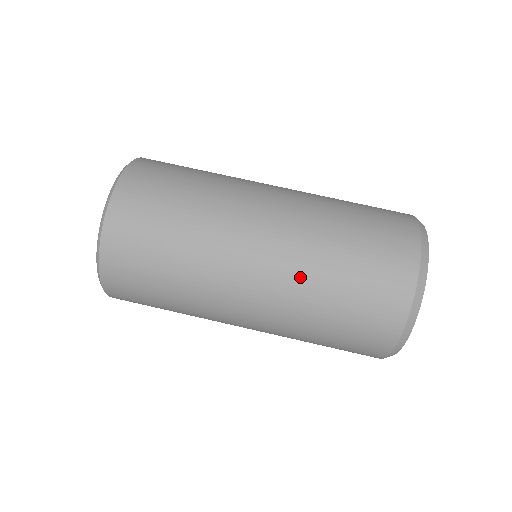
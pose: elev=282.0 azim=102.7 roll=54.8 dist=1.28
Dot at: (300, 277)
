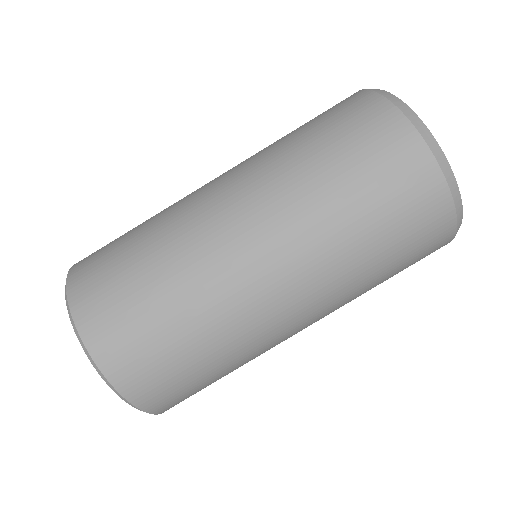
Dot at: (342, 288)
